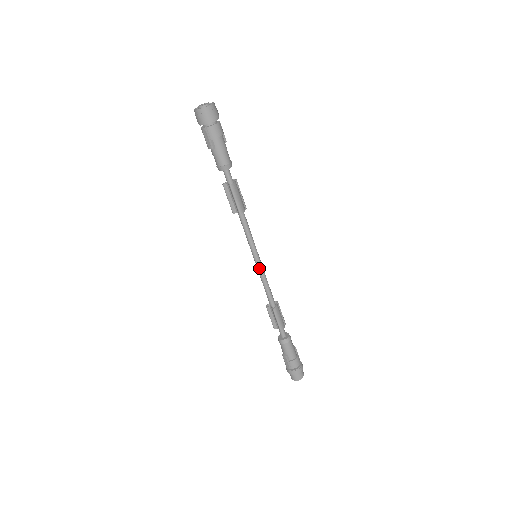
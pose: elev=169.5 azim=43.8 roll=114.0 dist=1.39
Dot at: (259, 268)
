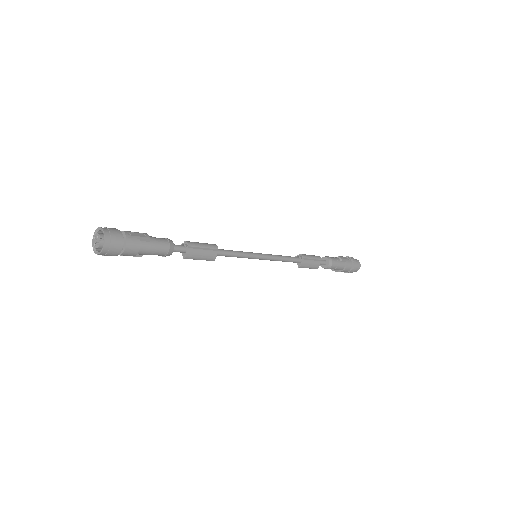
Dot at: occluded
